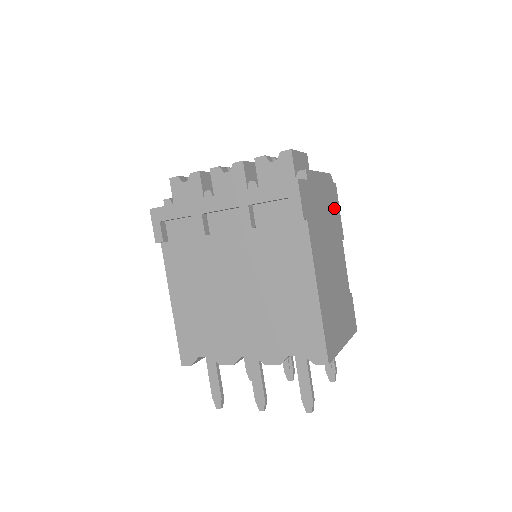
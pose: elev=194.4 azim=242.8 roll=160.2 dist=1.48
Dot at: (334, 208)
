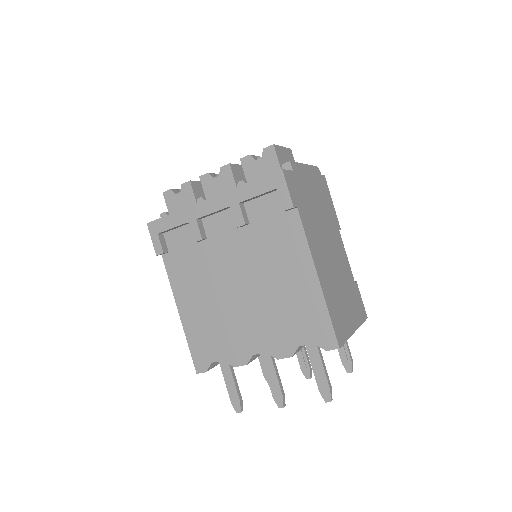
Dot at: (326, 199)
